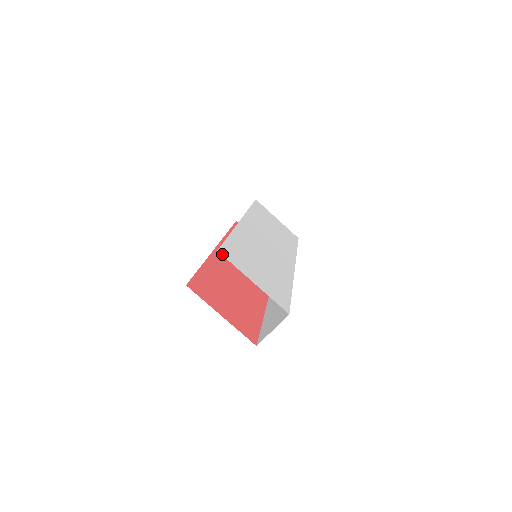
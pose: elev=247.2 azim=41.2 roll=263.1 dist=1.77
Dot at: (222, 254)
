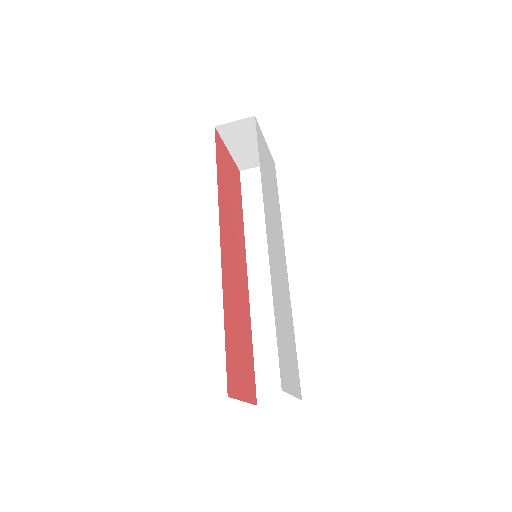
Dot at: (283, 389)
